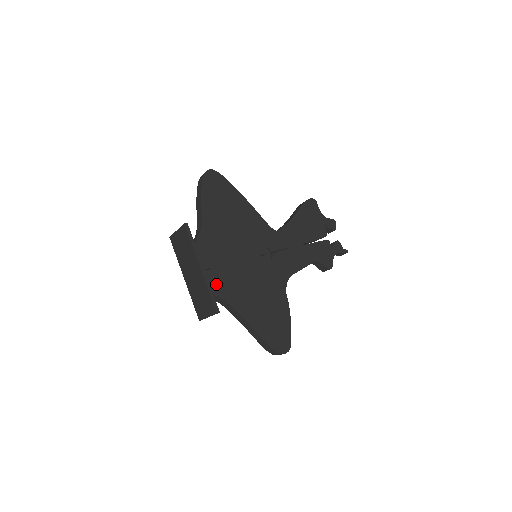
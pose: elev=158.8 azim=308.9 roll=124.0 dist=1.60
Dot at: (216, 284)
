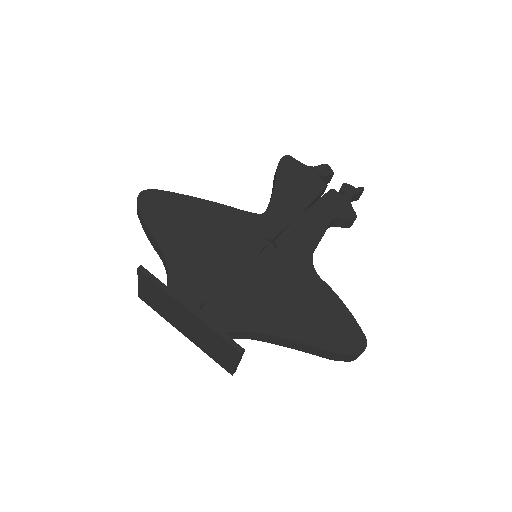
Dot at: (223, 318)
